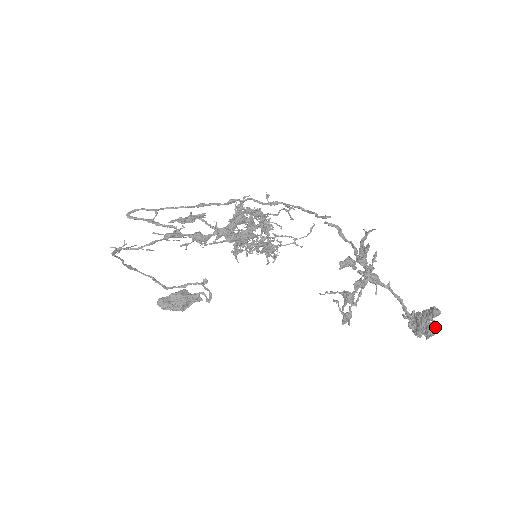
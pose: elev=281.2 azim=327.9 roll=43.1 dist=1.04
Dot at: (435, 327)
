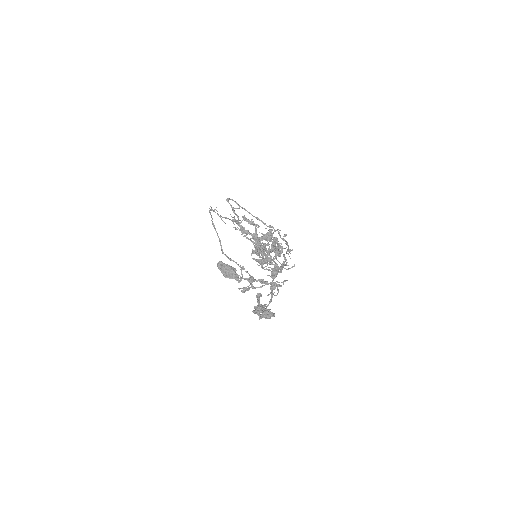
Dot at: (260, 310)
